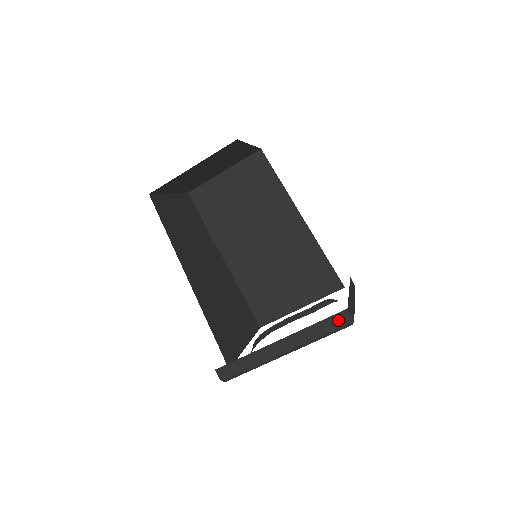
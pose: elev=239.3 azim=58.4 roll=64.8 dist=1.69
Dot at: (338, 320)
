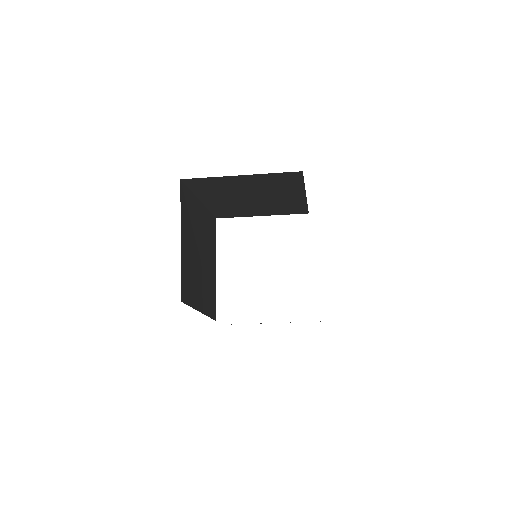
Dot at: occluded
